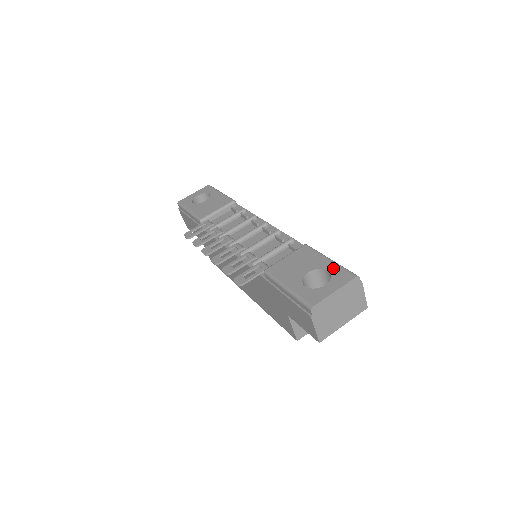
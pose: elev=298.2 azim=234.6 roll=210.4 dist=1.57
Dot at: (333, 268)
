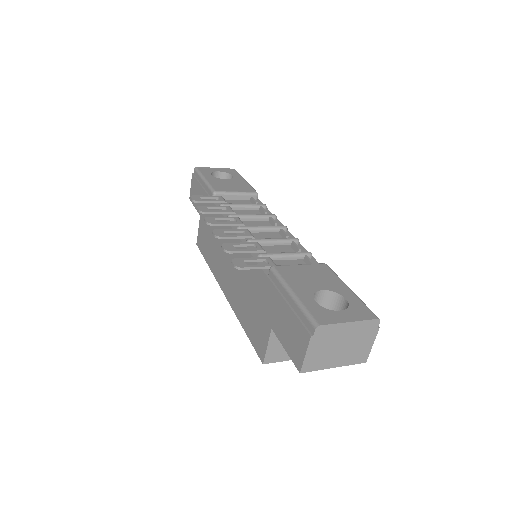
Dot at: (353, 299)
